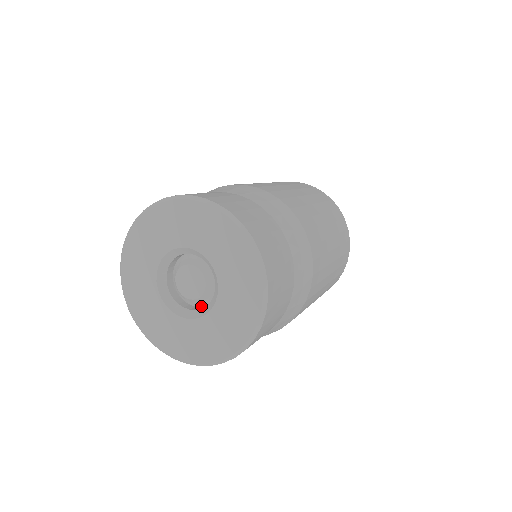
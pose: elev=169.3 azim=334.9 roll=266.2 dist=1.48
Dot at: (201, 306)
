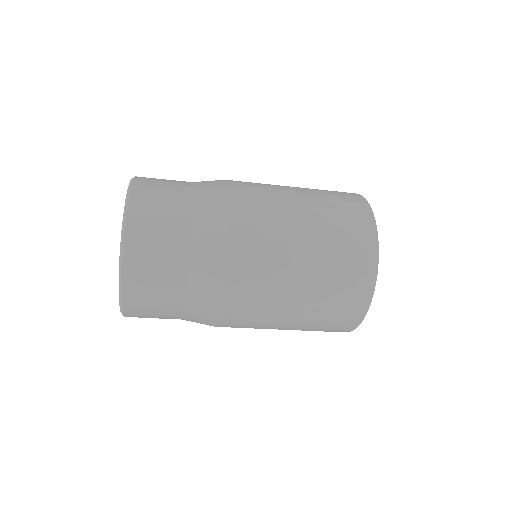
Dot at: occluded
